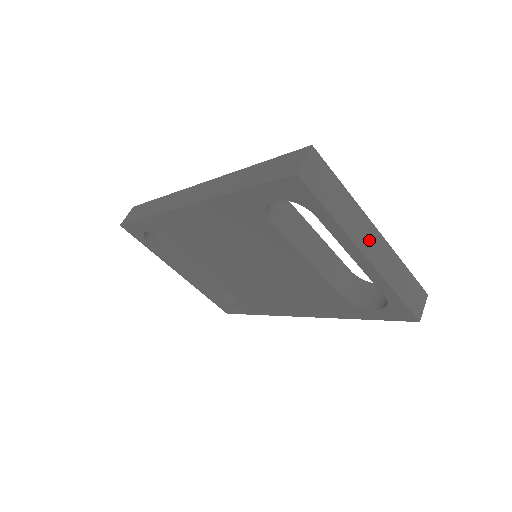
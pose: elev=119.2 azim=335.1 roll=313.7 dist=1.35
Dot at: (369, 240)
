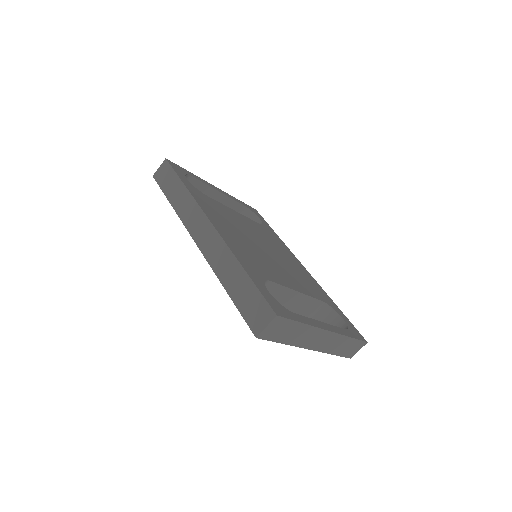
Dot at: (317, 340)
